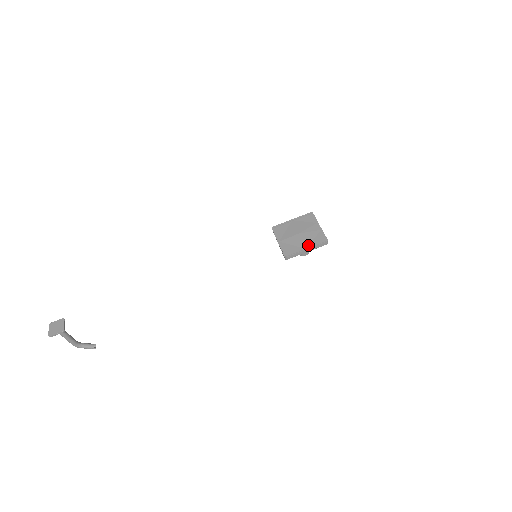
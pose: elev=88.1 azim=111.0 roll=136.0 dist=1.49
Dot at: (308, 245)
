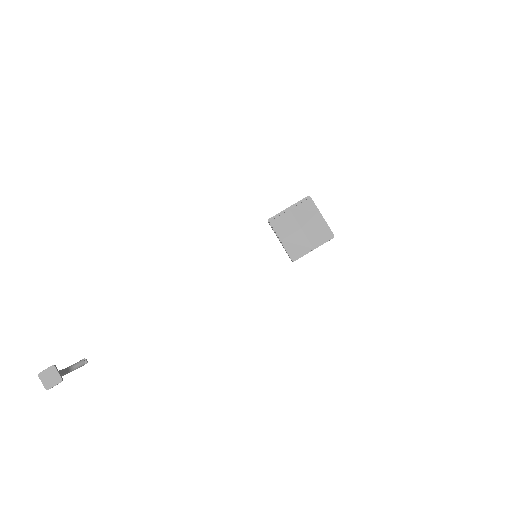
Dot at: (315, 244)
